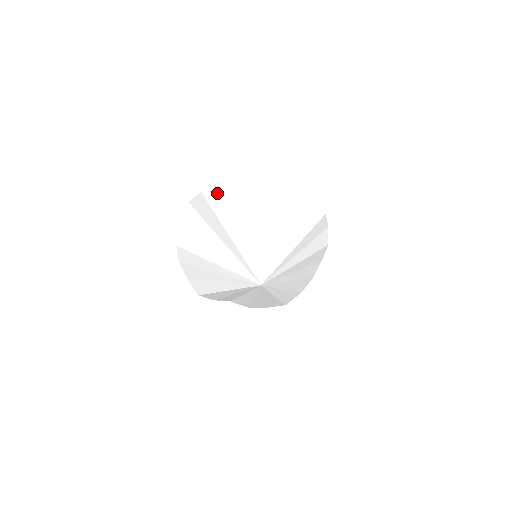
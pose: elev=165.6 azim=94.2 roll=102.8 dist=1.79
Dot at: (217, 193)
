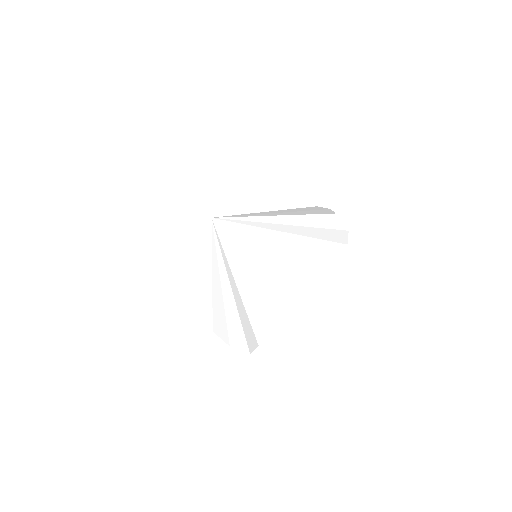
Dot at: occluded
